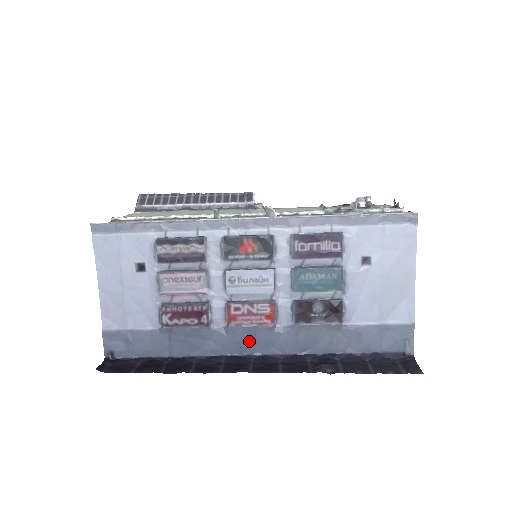
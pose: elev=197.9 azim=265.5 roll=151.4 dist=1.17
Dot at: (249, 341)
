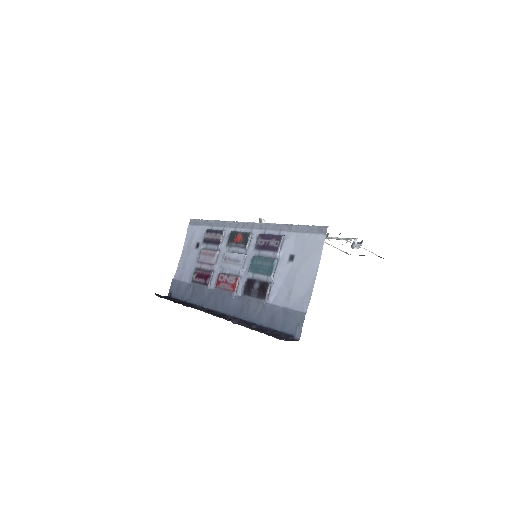
Dot at: (221, 301)
